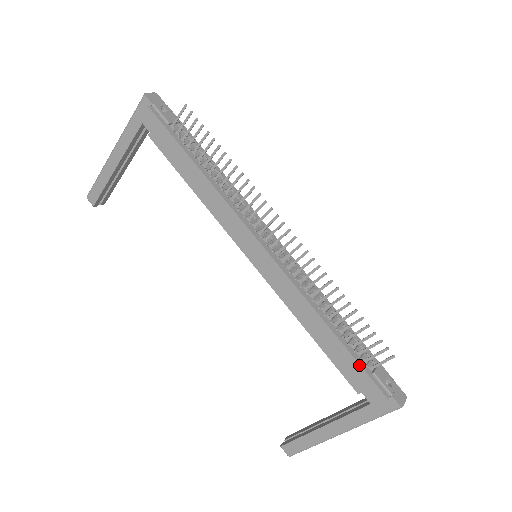
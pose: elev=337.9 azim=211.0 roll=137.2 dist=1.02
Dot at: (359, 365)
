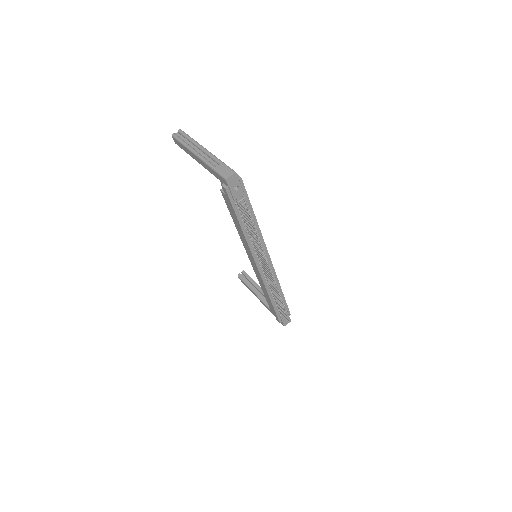
Dot at: (275, 313)
